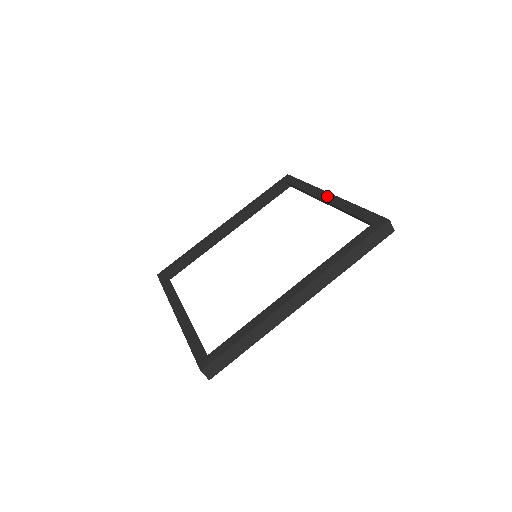
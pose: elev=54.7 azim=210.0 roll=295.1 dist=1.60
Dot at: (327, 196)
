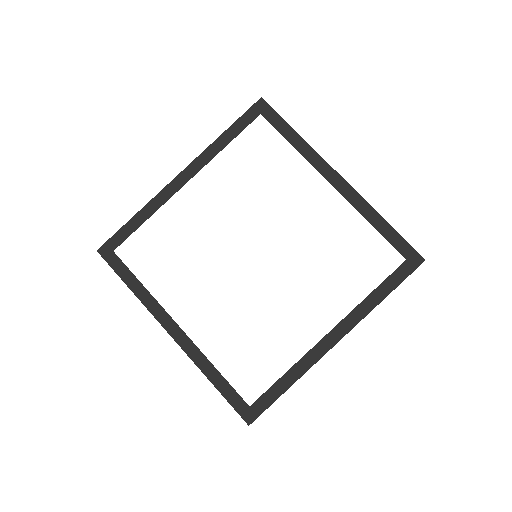
Dot at: (340, 183)
